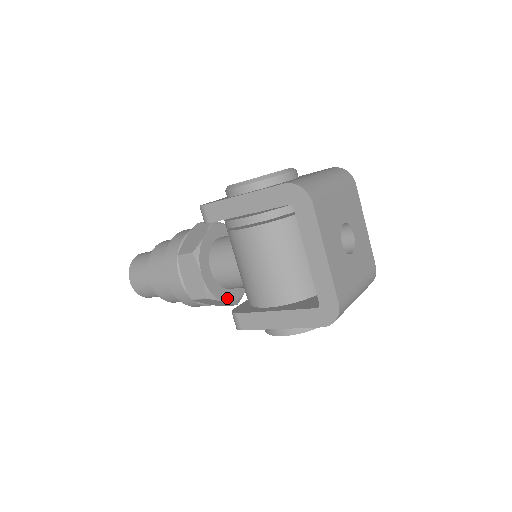
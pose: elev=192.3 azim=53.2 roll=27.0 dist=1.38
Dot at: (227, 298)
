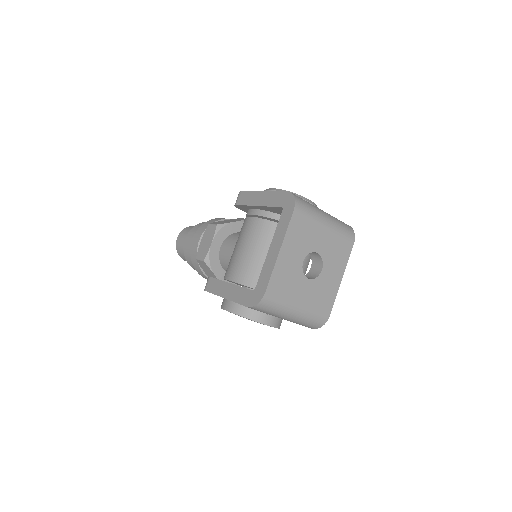
Dot at: (219, 275)
